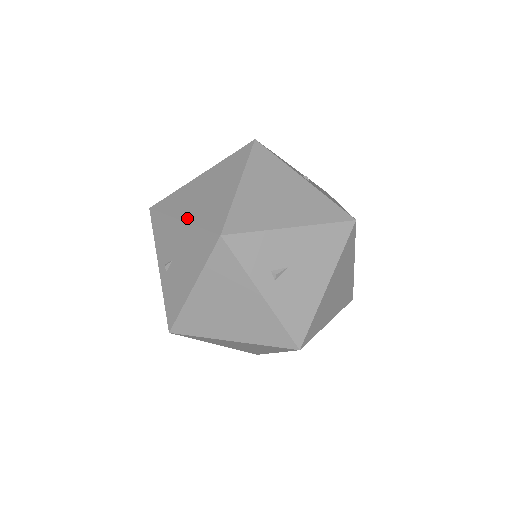
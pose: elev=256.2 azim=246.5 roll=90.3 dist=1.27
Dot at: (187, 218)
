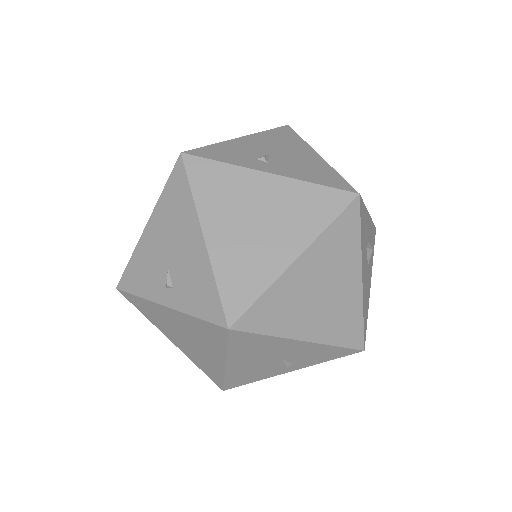
Dot at: (150, 216)
